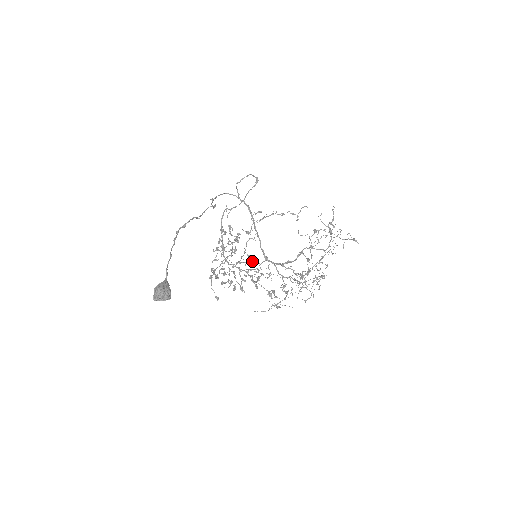
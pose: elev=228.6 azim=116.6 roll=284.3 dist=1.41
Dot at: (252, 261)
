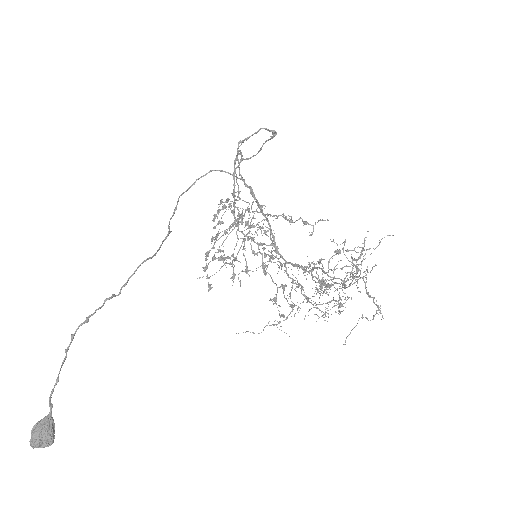
Dot at: (268, 230)
